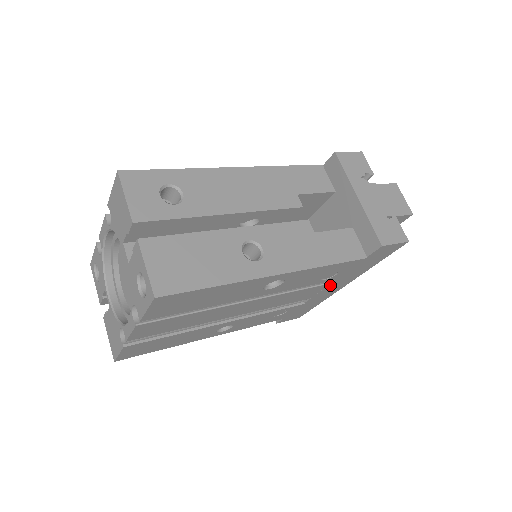
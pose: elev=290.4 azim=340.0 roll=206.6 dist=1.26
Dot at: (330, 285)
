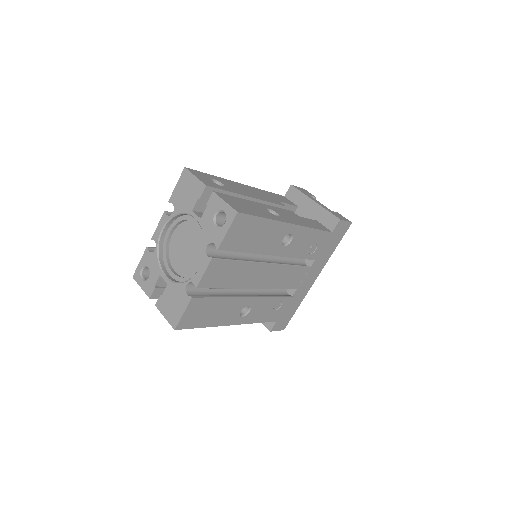
Dot at: (309, 270)
